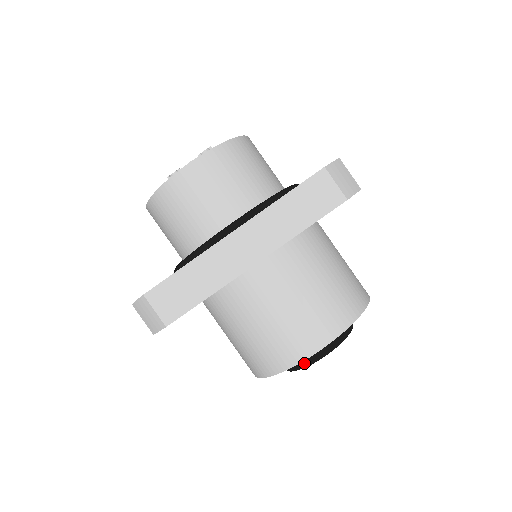
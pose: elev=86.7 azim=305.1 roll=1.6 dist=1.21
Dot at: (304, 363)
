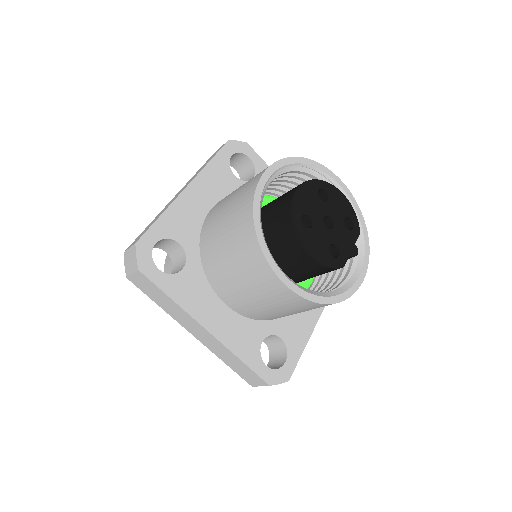
Dot at: (288, 209)
